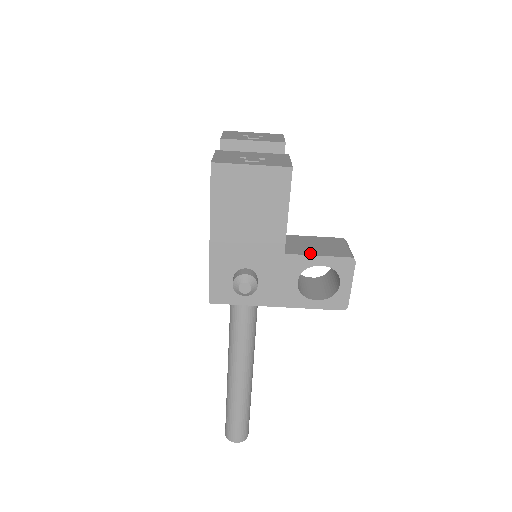
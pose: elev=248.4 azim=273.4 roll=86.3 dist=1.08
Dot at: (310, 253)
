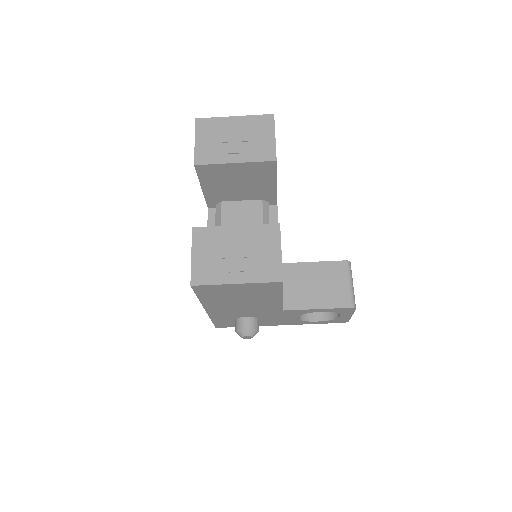
Dot at: (309, 305)
